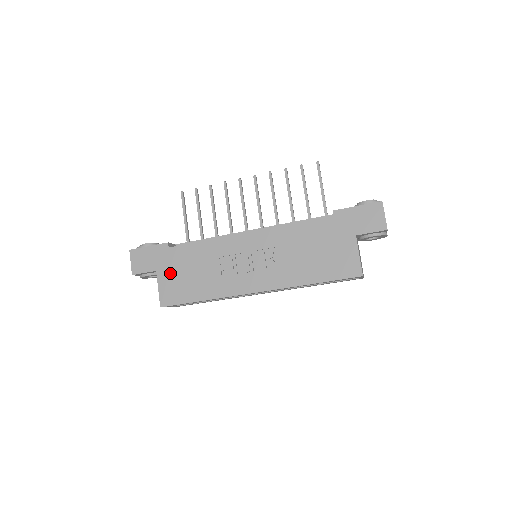
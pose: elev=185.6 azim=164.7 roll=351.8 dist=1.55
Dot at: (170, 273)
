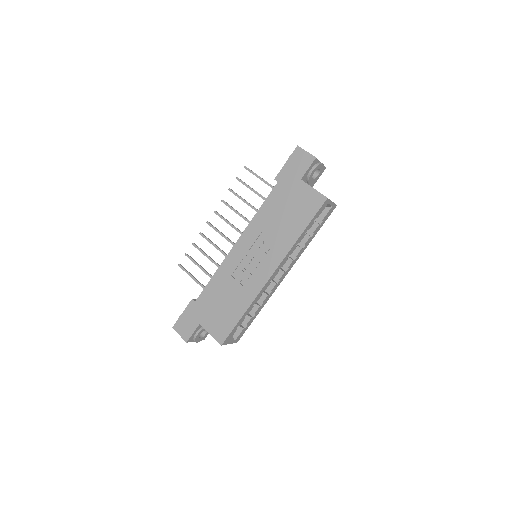
Dot at: (209, 317)
